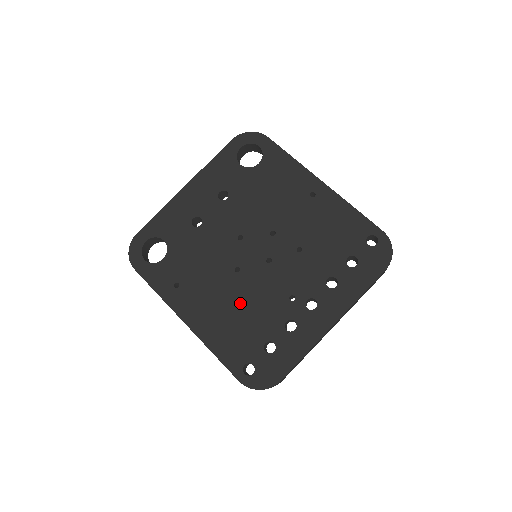
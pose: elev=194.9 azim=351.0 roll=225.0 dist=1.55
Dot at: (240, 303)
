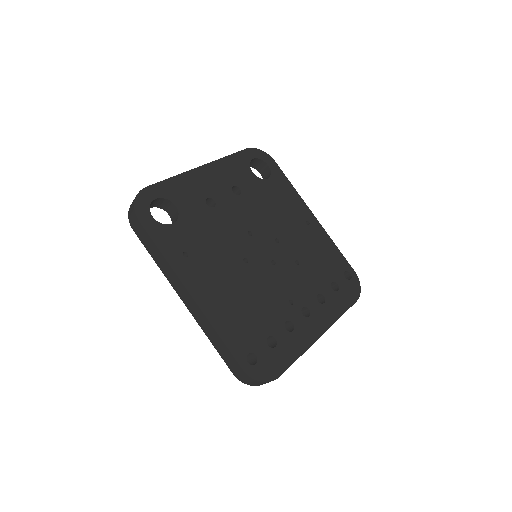
Dot at: (247, 292)
